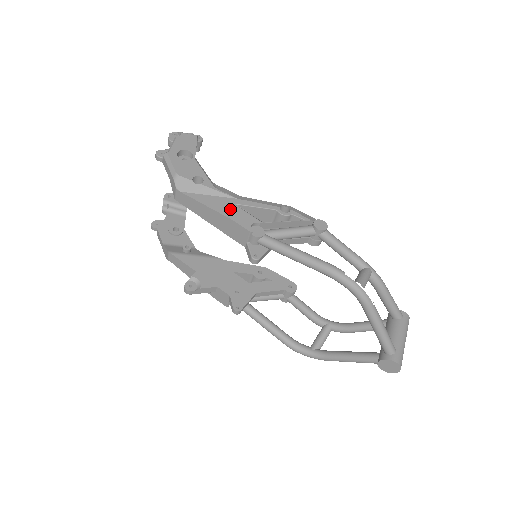
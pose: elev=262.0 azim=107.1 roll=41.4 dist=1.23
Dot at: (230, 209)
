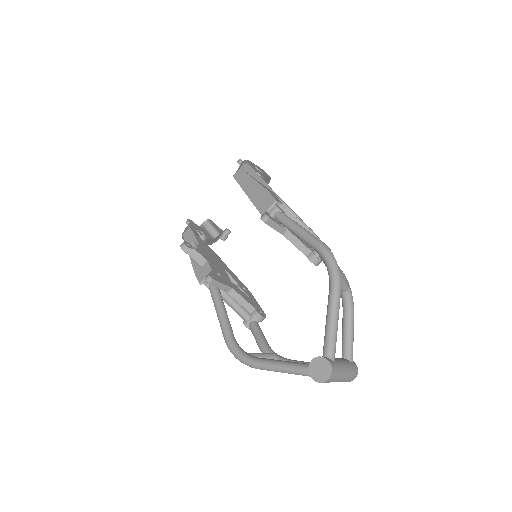
Dot at: occluded
